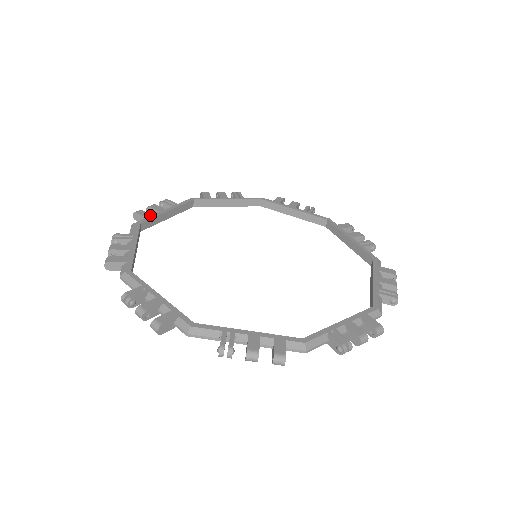
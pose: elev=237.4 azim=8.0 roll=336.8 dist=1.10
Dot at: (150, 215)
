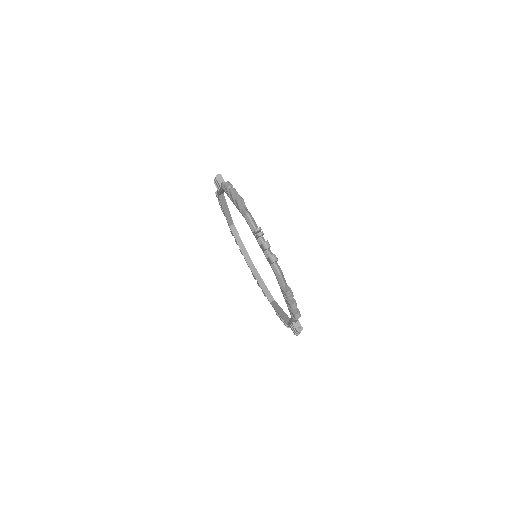
Dot at: occluded
